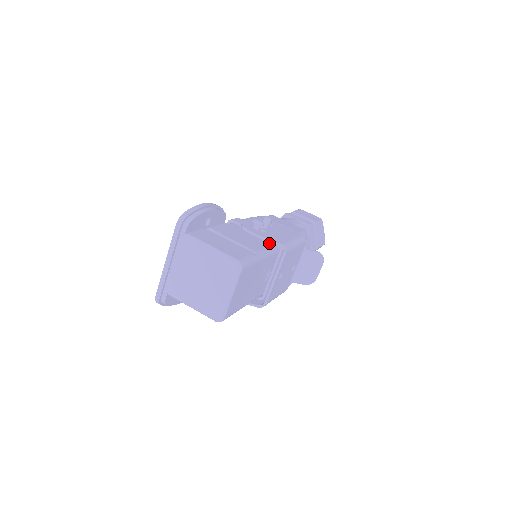
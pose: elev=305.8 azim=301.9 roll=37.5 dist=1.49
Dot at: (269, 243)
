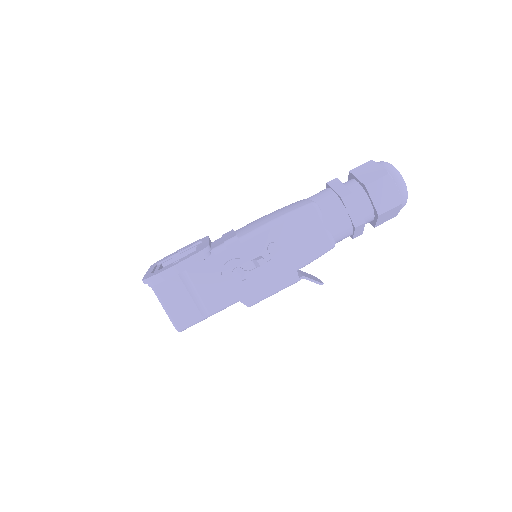
Dot at: (240, 292)
